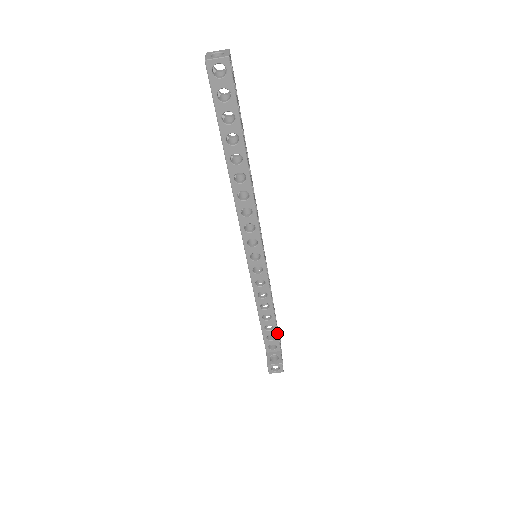
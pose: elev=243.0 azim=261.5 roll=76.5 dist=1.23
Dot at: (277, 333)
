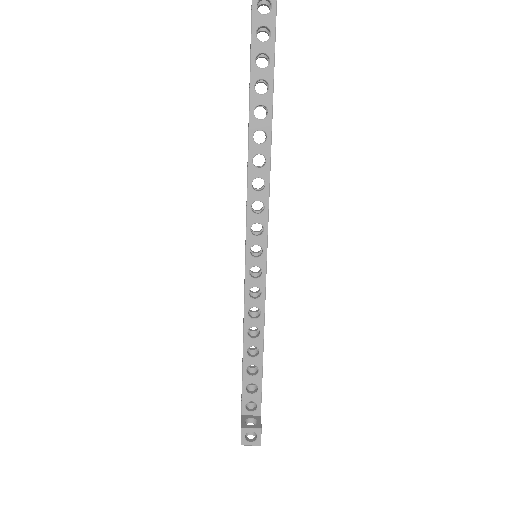
Dot at: (261, 382)
